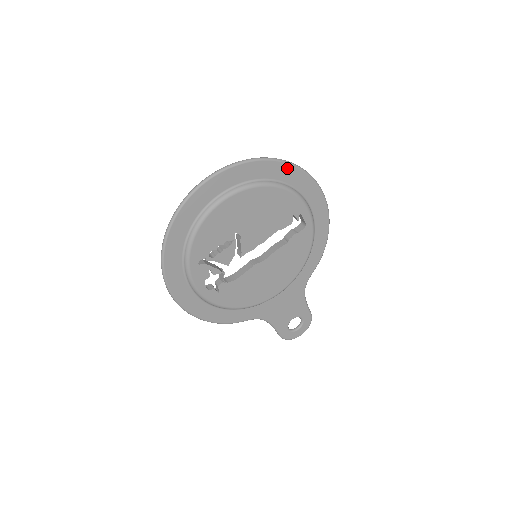
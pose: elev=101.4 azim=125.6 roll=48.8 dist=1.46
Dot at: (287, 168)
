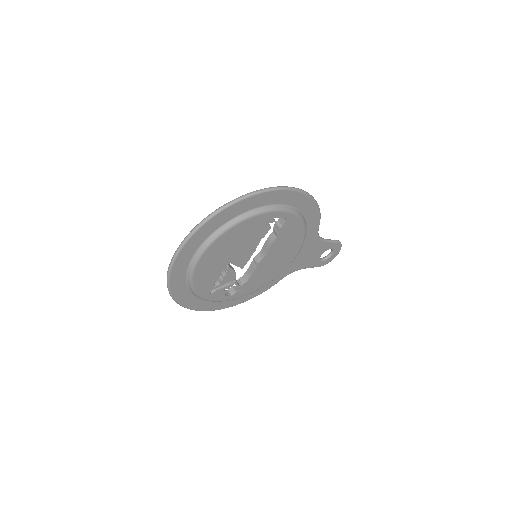
Dot at: (236, 206)
